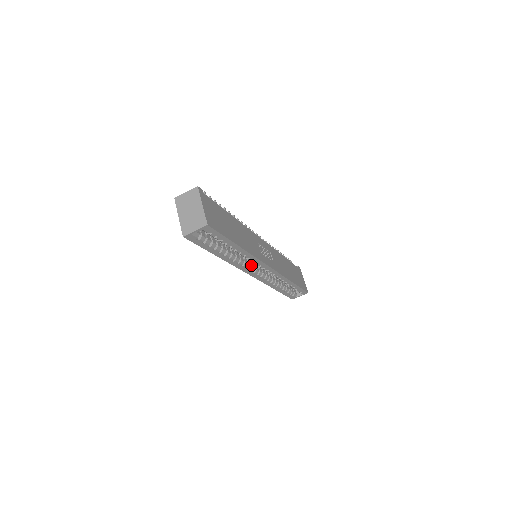
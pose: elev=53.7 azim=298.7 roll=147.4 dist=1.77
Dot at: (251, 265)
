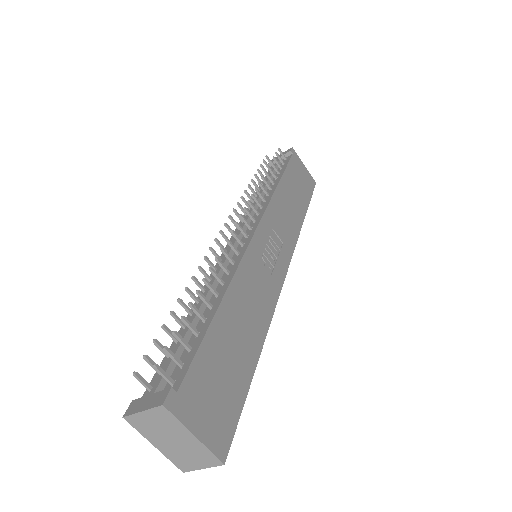
Dot at: occluded
